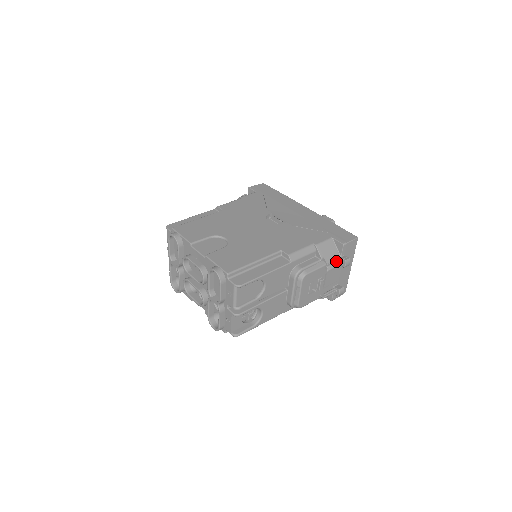
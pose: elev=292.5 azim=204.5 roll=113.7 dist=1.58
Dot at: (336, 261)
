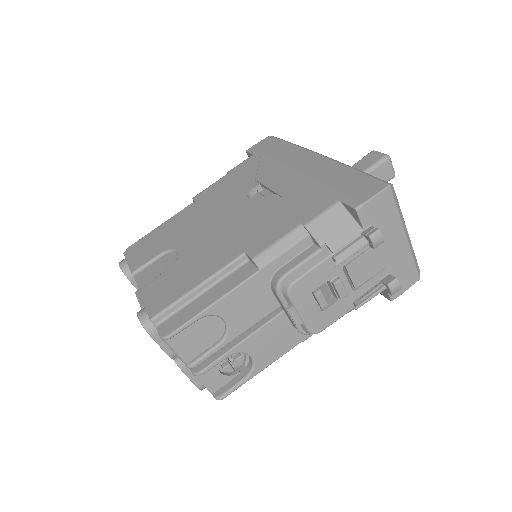
Dot at: (353, 242)
